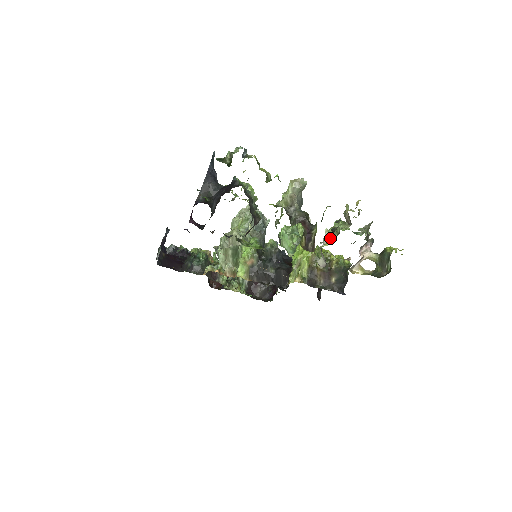
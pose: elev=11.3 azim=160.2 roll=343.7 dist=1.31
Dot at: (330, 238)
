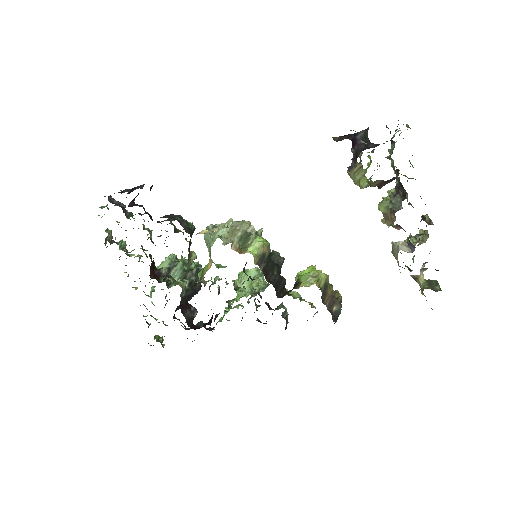
Dot at: occluded
